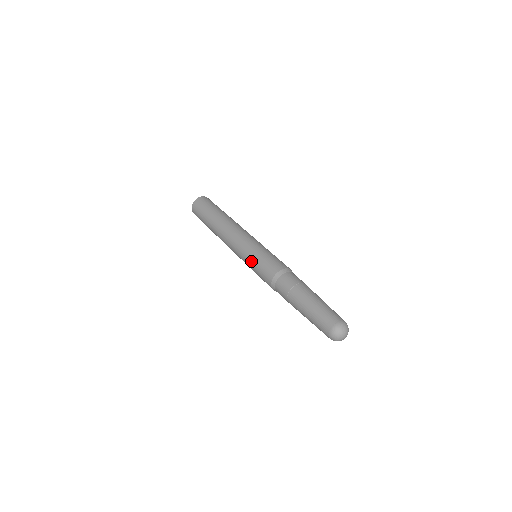
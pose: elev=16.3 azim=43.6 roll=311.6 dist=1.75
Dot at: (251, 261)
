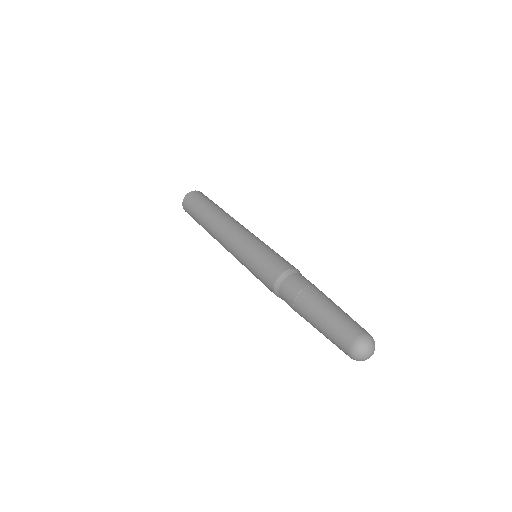
Dot at: (258, 250)
